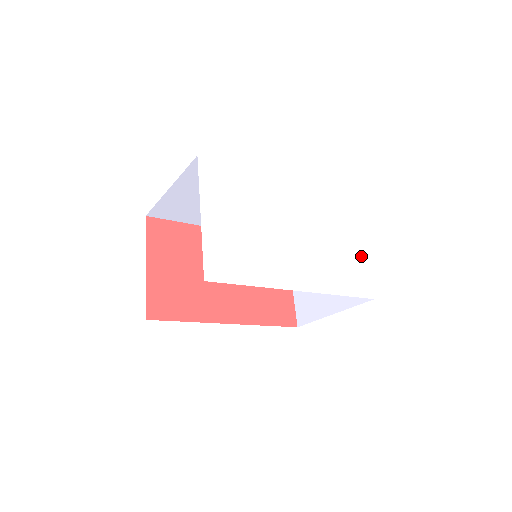
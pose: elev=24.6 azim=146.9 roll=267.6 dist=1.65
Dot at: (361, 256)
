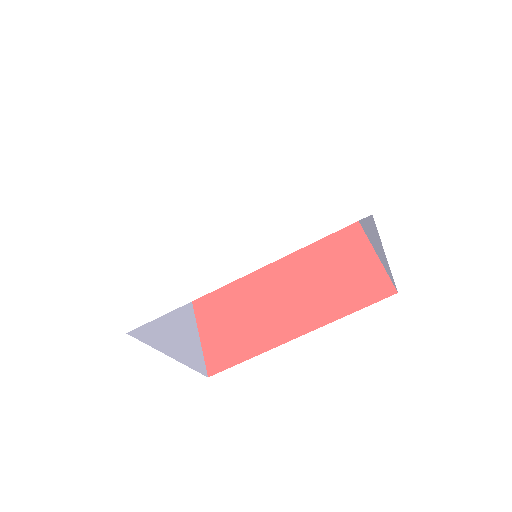
Dot at: (336, 173)
